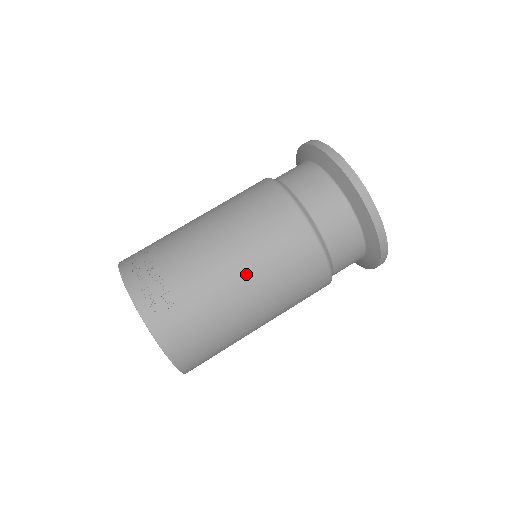
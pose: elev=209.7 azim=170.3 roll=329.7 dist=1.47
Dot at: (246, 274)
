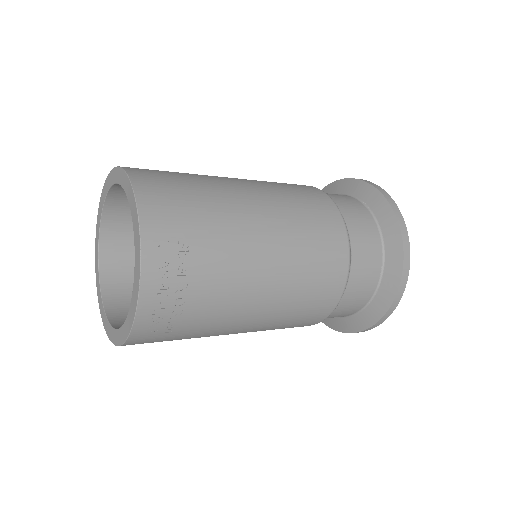
Dot at: (250, 328)
